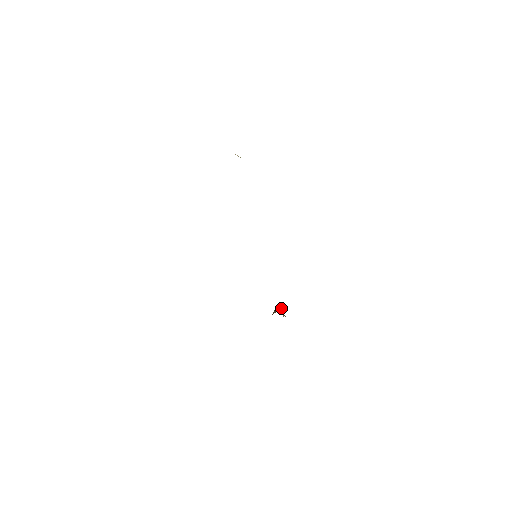
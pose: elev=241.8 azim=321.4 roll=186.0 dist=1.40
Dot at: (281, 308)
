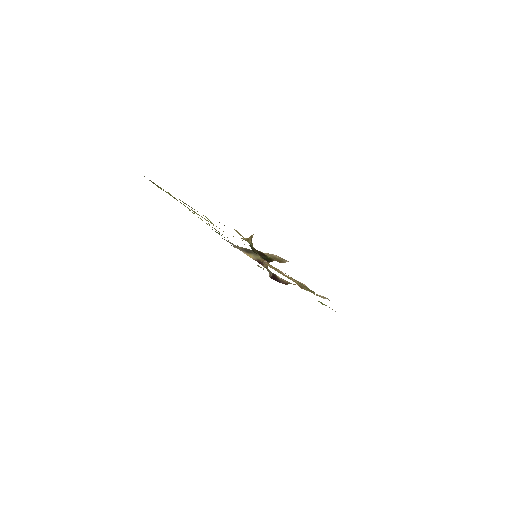
Dot at: occluded
